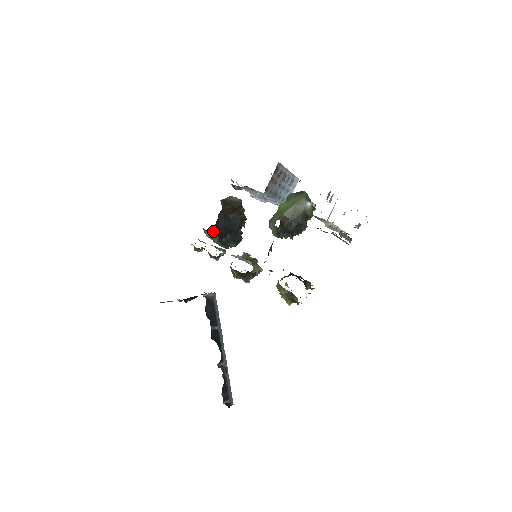
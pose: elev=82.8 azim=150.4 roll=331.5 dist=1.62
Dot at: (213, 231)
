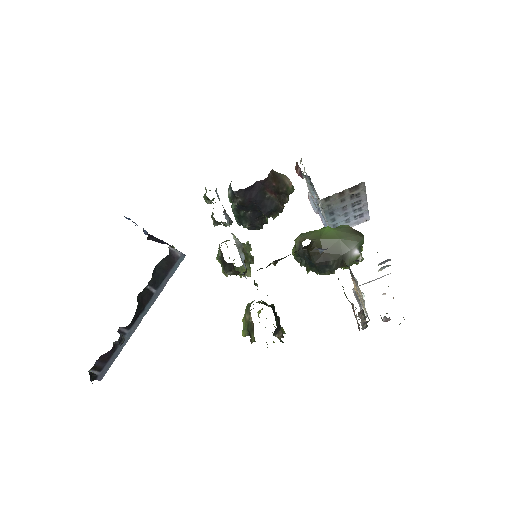
Dot at: (237, 193)
